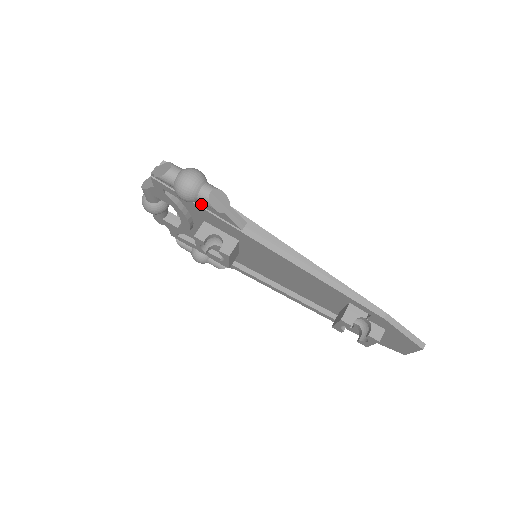
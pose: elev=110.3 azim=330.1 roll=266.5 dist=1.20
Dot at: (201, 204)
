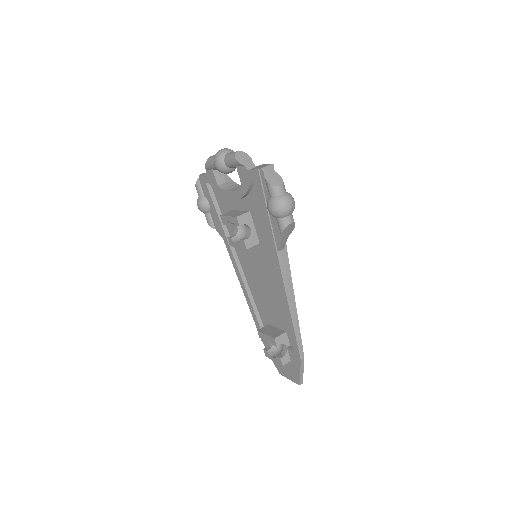
Dot at: (272, 216)
